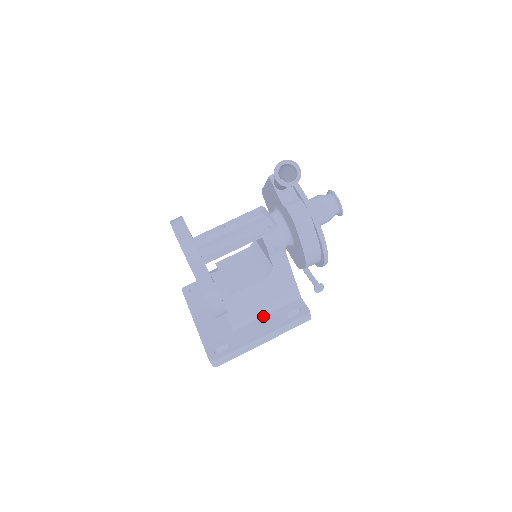
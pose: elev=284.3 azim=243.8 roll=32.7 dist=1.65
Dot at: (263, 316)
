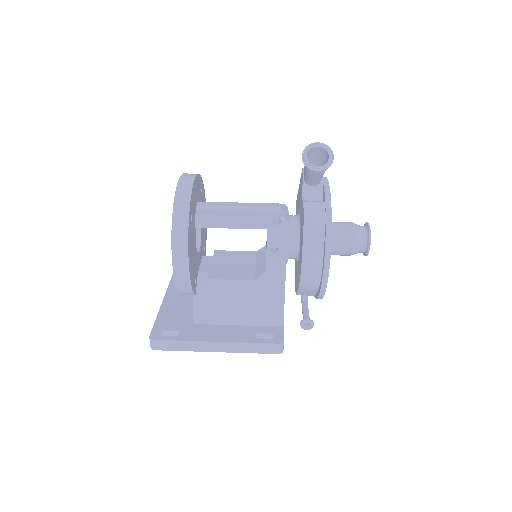
Dot at: (232, 325)
